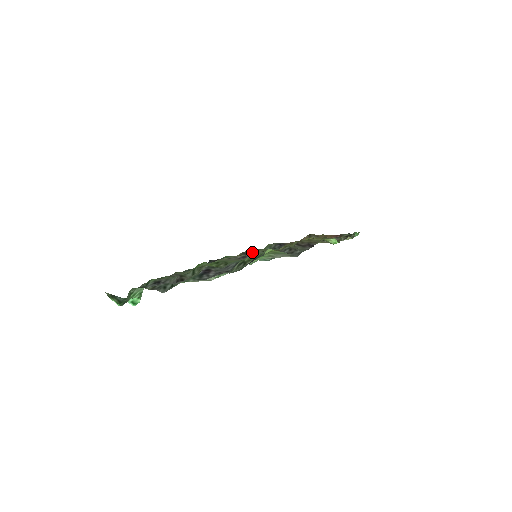
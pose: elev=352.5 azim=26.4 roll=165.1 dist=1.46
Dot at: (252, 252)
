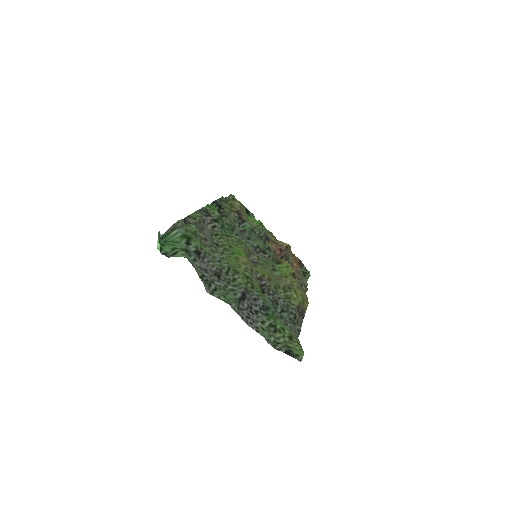
Dot at: (267, 277)
